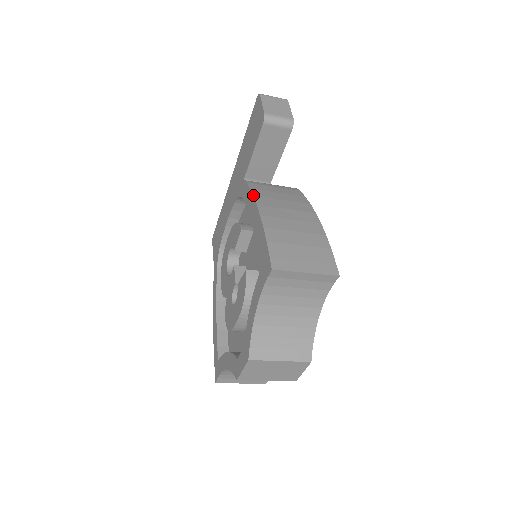
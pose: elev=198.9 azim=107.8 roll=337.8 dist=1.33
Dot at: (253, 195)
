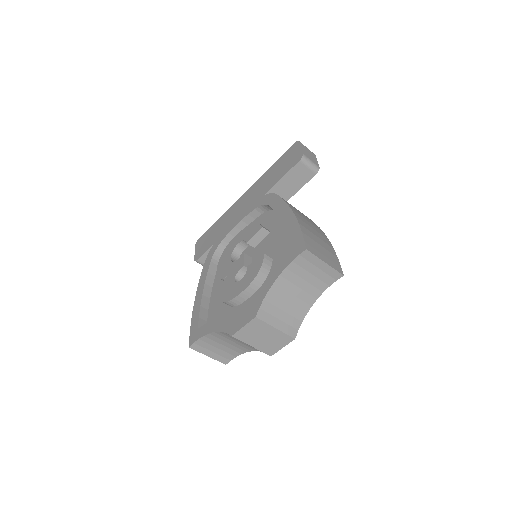
Dot at: (287, 203)
